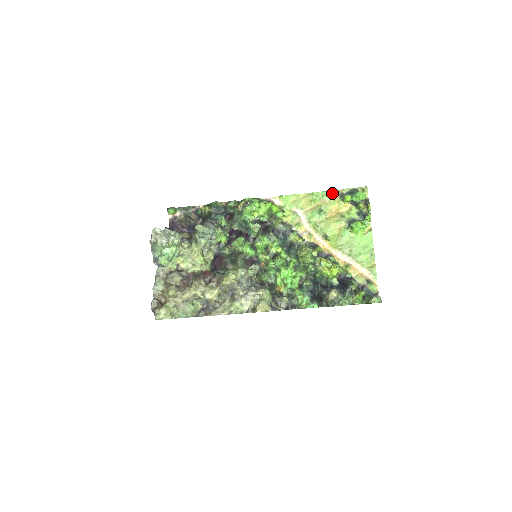
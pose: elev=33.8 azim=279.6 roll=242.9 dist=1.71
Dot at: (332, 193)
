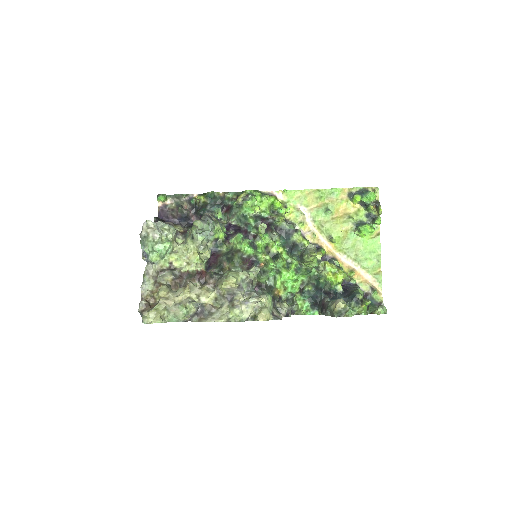
Dot at: (340, 191)
